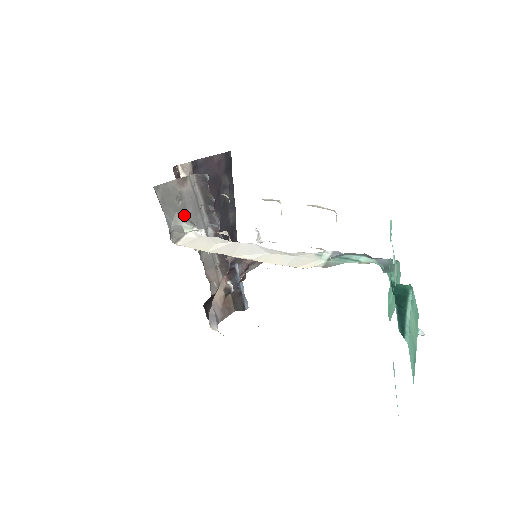
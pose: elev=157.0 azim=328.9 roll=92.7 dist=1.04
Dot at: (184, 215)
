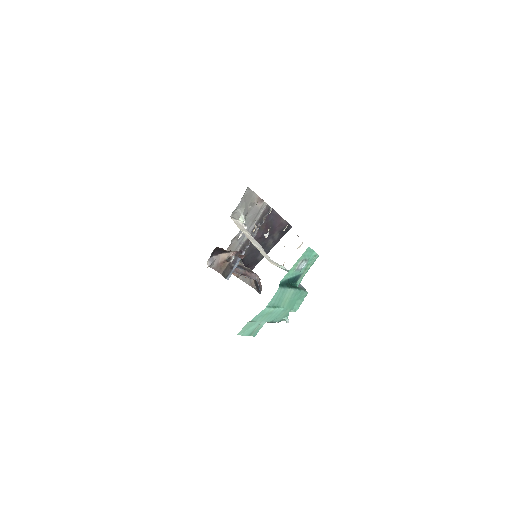
Dot at: (246, 213)
